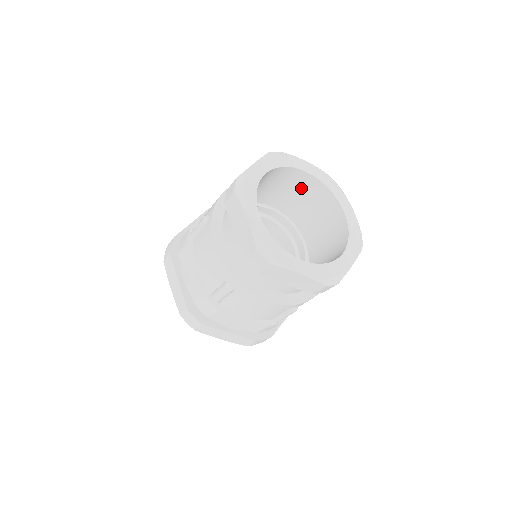
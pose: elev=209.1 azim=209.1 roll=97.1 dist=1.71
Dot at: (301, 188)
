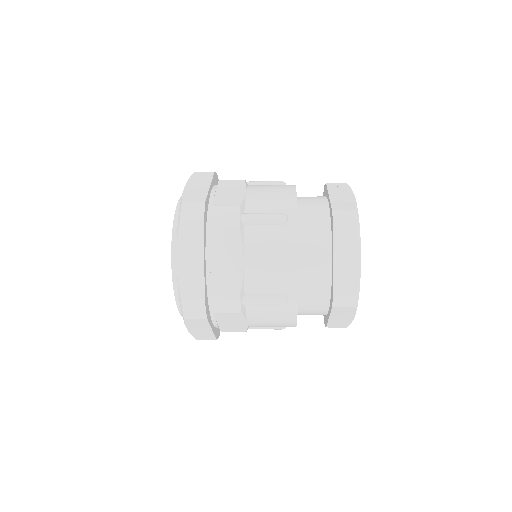
Dot at: occluded
